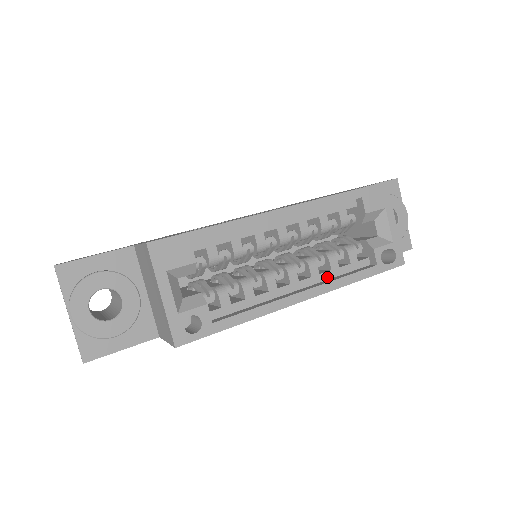
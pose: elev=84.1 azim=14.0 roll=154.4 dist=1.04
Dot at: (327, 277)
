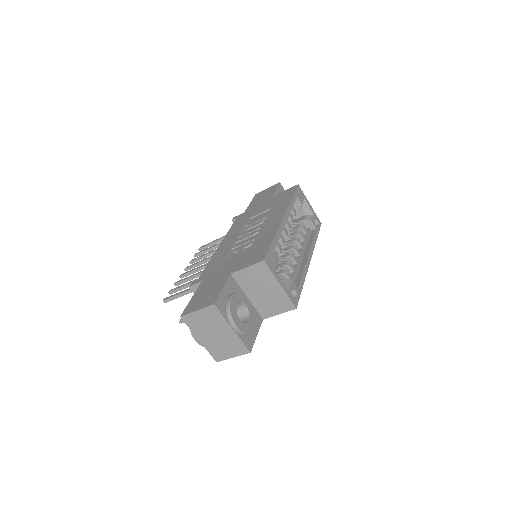
Dot at: (306, 245)
